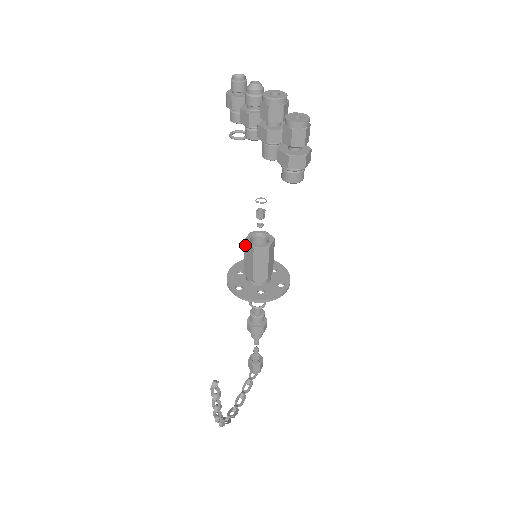
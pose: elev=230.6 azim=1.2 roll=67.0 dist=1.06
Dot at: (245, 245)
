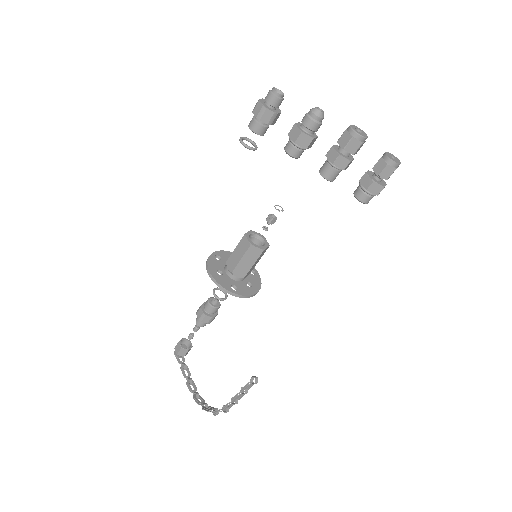
Dot at: (250, 249)
